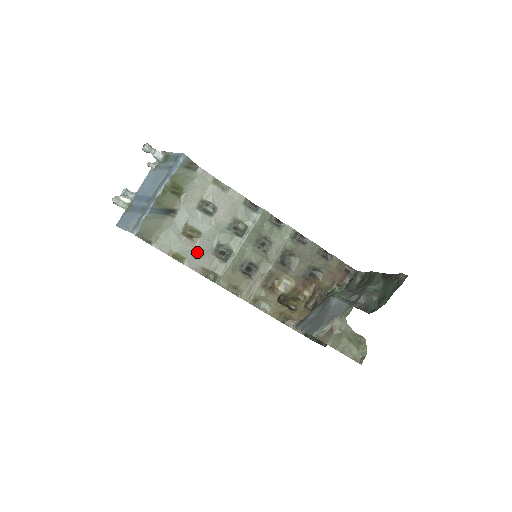
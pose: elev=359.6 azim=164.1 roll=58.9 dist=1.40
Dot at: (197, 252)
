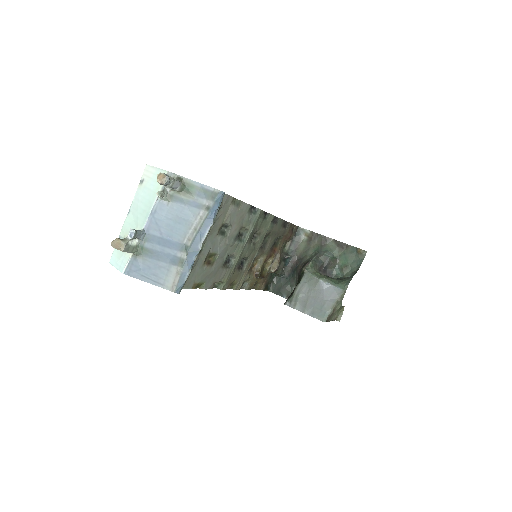
Dot at: (213, 273)
